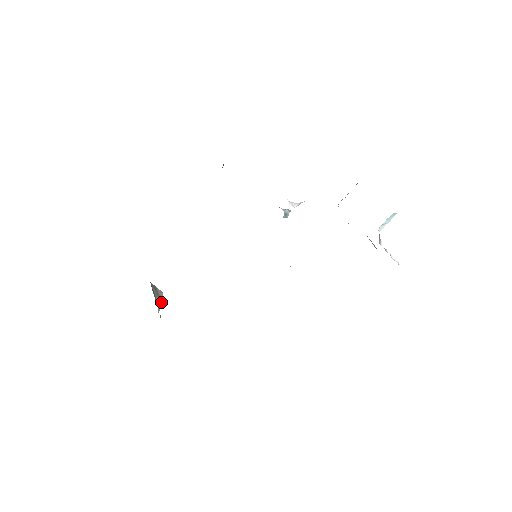
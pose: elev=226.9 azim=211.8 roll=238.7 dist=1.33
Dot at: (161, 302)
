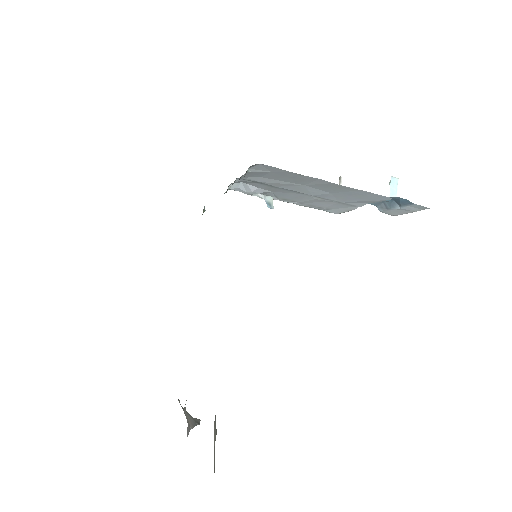
Dot at: (196, 424)
